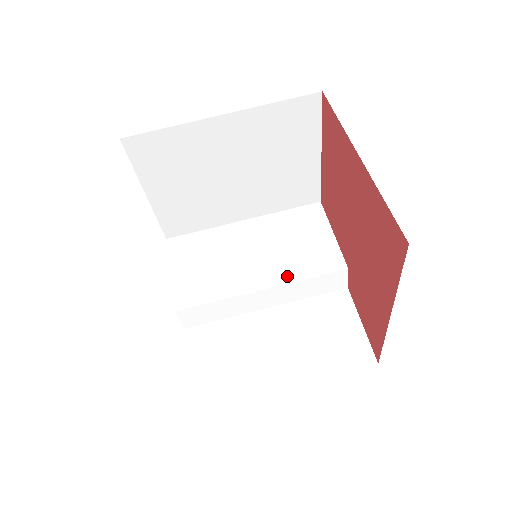
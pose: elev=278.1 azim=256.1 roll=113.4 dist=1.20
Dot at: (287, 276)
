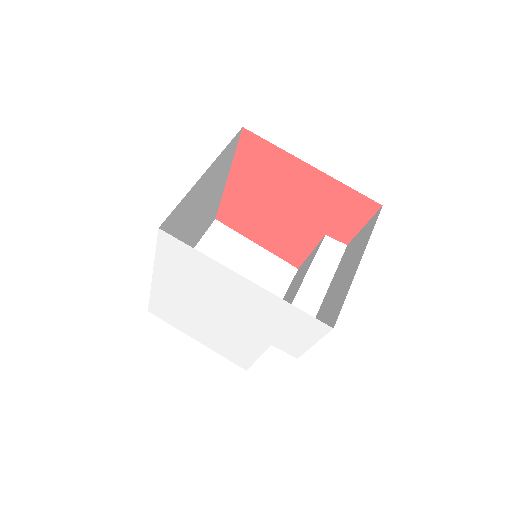
Dot at: (306, 271)
